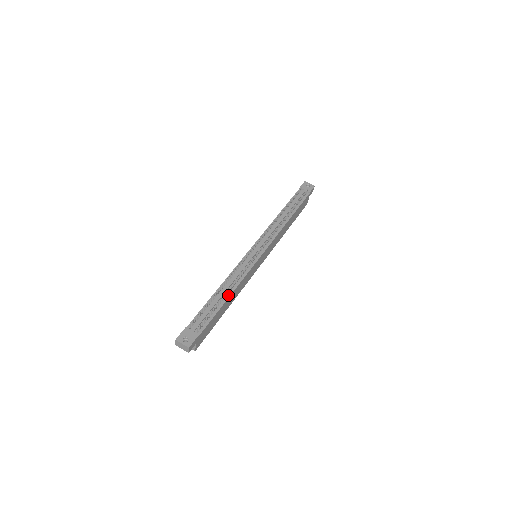
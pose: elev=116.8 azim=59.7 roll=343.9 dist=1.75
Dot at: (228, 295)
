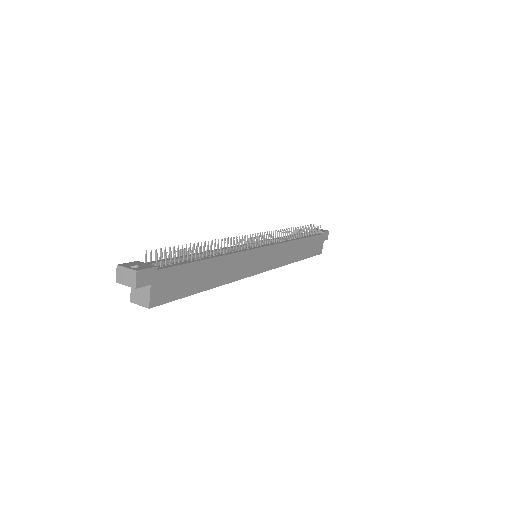
Dot at: (212, 256)
